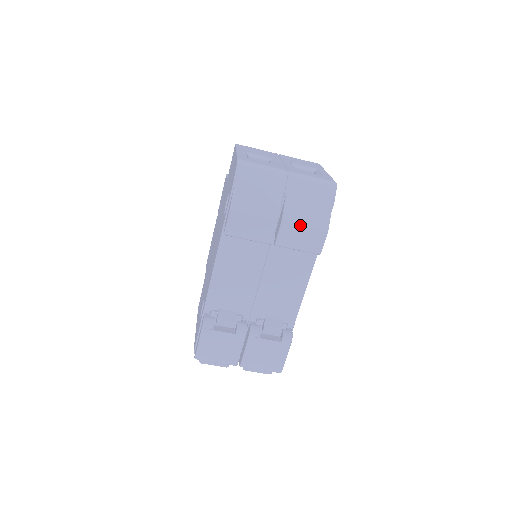
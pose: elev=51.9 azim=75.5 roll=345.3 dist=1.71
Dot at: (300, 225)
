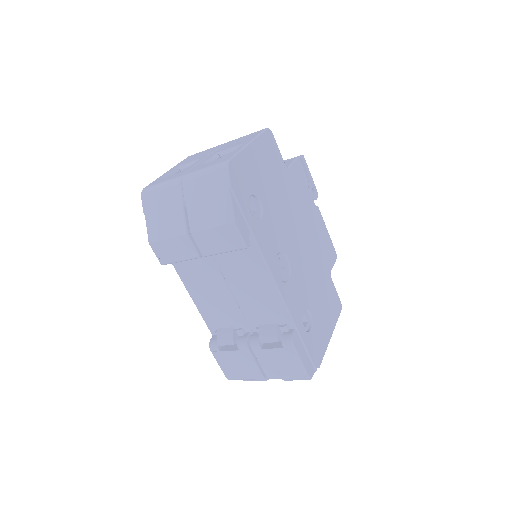
Dot at: (206, 228)
